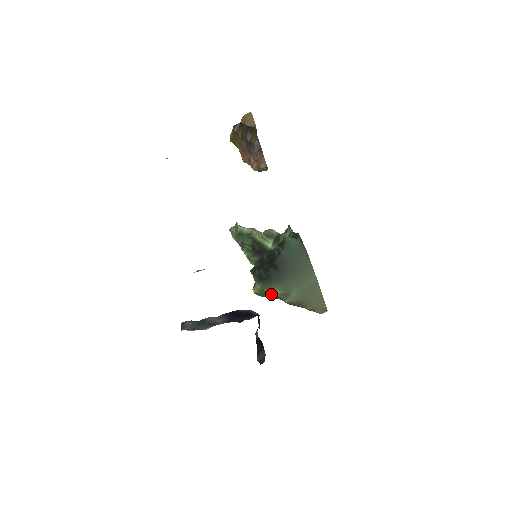
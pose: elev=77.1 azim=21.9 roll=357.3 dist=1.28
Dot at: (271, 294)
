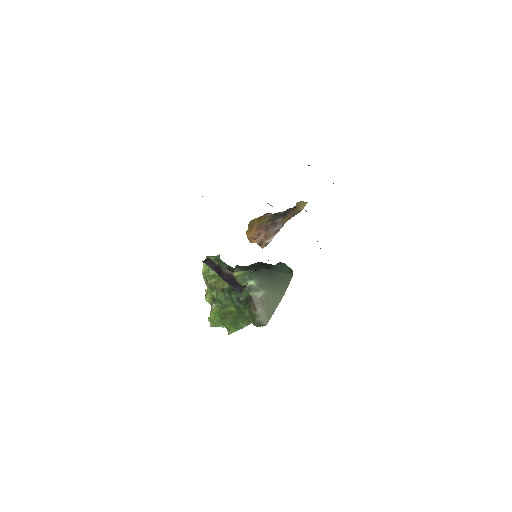
Dot at: (247, 282)
